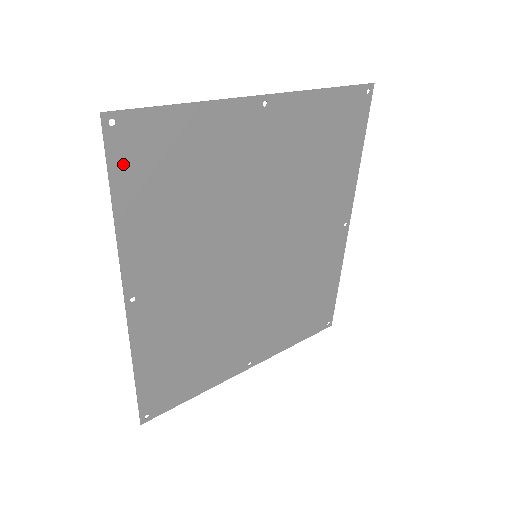
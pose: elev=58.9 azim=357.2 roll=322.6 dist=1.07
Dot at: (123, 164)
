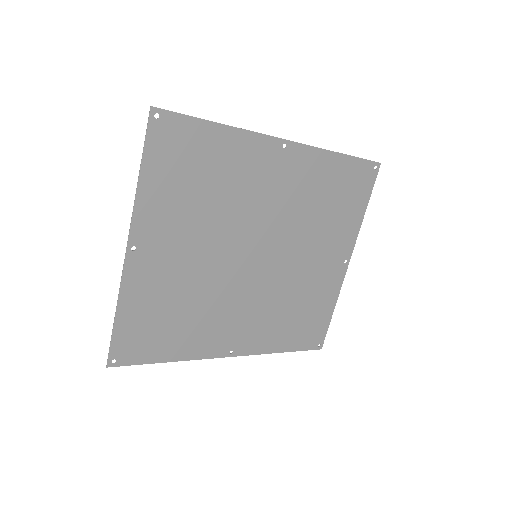
Dot at: (141, 356)
